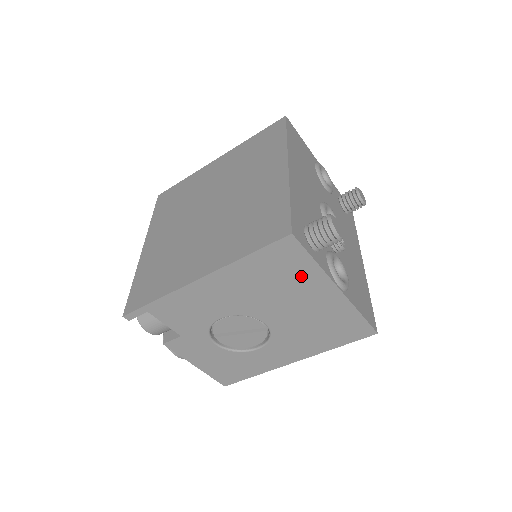
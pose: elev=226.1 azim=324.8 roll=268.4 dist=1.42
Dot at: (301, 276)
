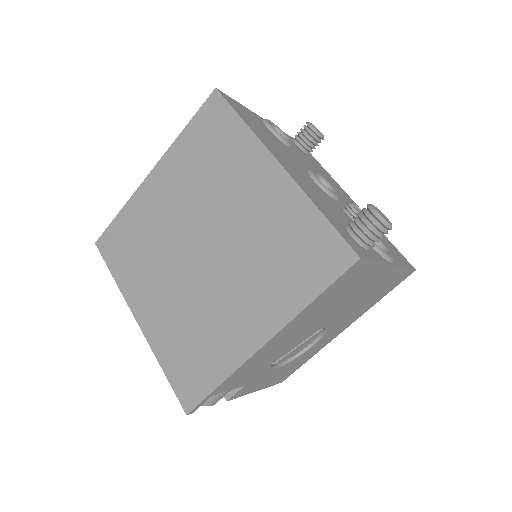
Dot at: (362, 279)
